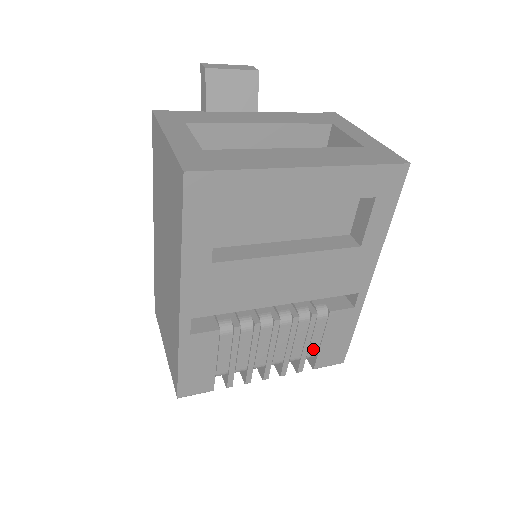
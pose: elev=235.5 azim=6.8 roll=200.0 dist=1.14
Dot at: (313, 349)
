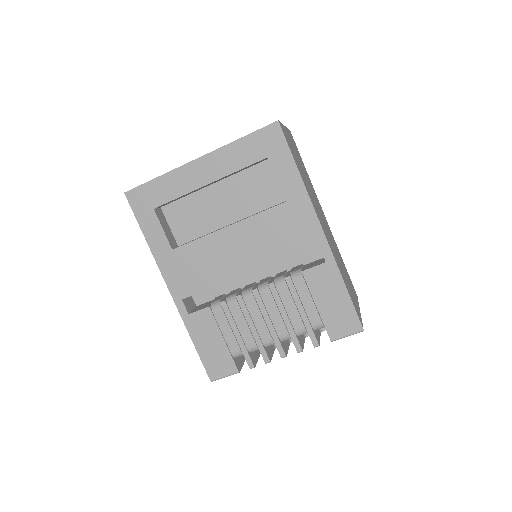
Dot at: (313, 316)
